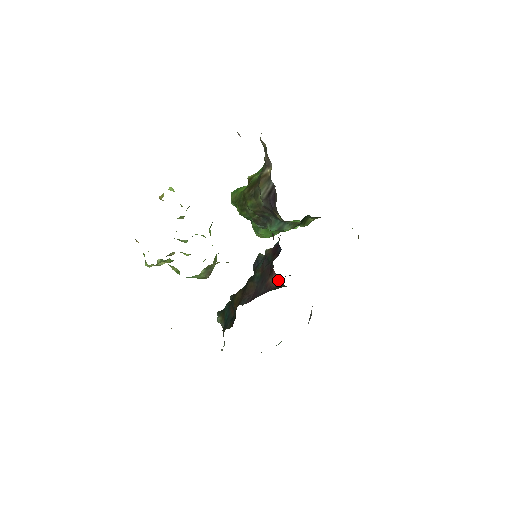
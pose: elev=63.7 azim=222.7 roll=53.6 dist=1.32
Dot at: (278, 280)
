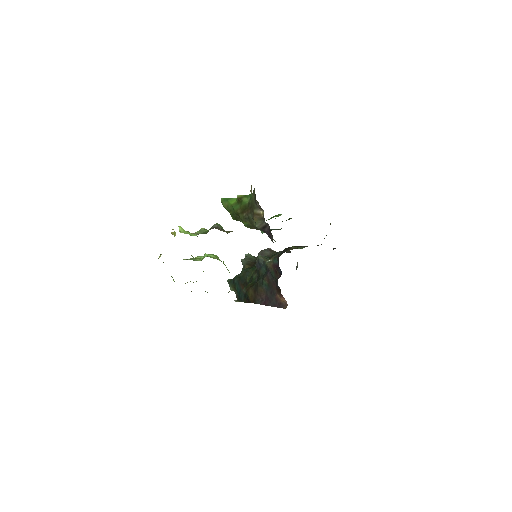
Dot at: (286, 301)
